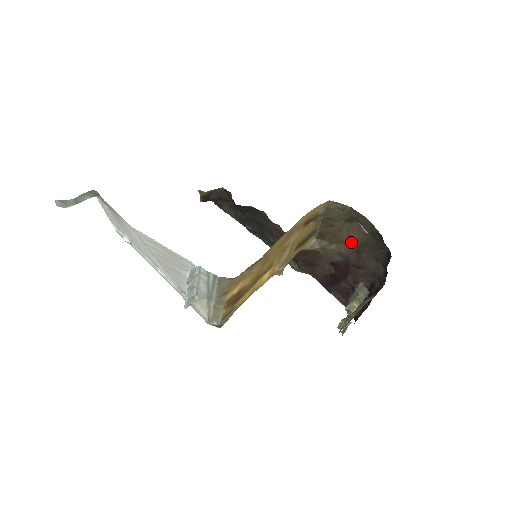
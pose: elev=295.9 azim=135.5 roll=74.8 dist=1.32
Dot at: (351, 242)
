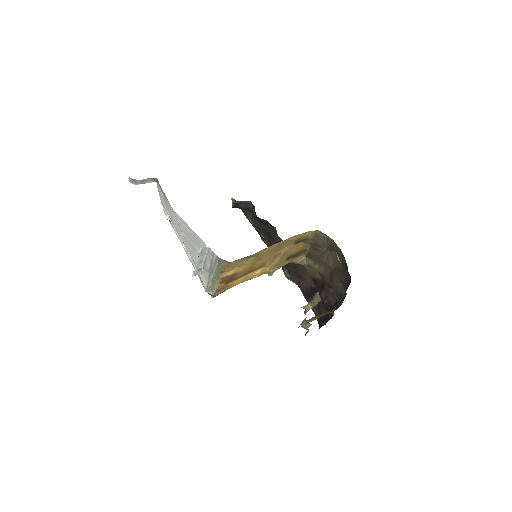
Dot at: (328, 266)
